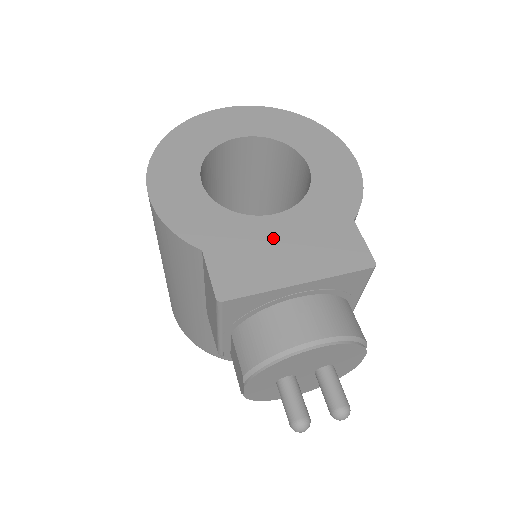
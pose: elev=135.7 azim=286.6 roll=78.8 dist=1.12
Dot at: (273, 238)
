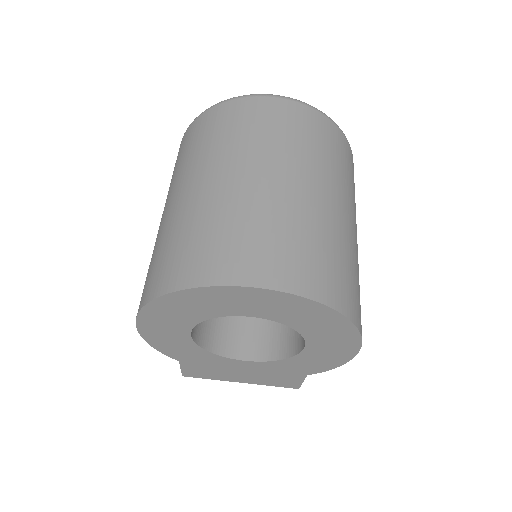
Dot at: (236, 368)
